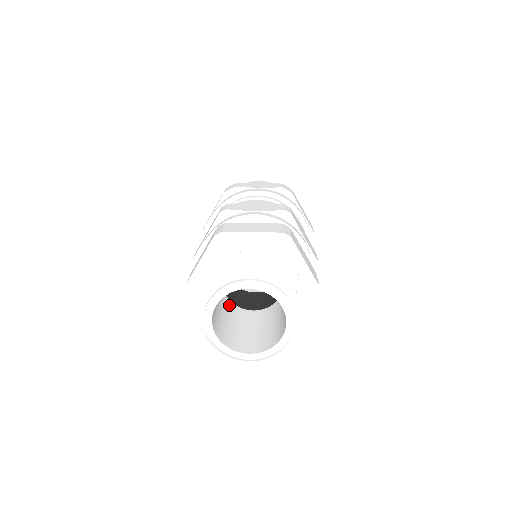
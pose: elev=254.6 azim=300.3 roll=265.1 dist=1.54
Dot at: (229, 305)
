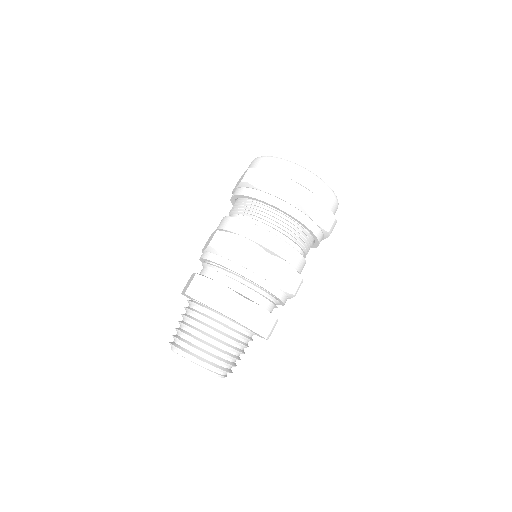
Dot at: occluded
